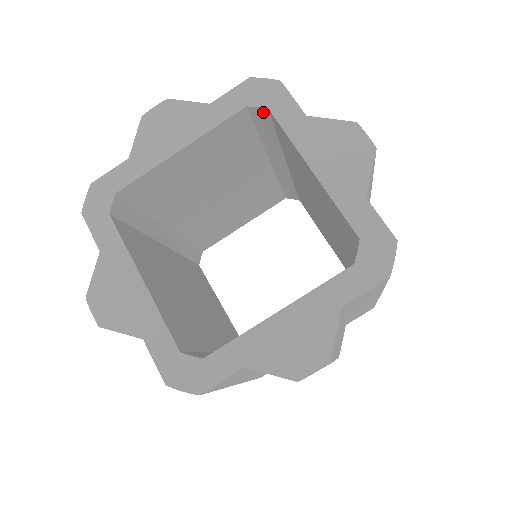
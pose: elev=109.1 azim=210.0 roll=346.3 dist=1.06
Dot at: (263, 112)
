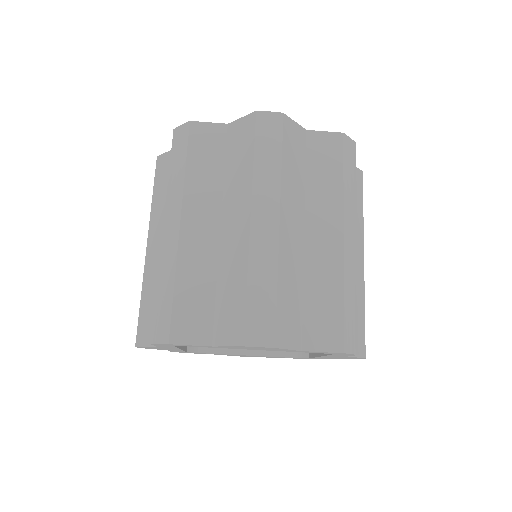
Dot at: occluded
